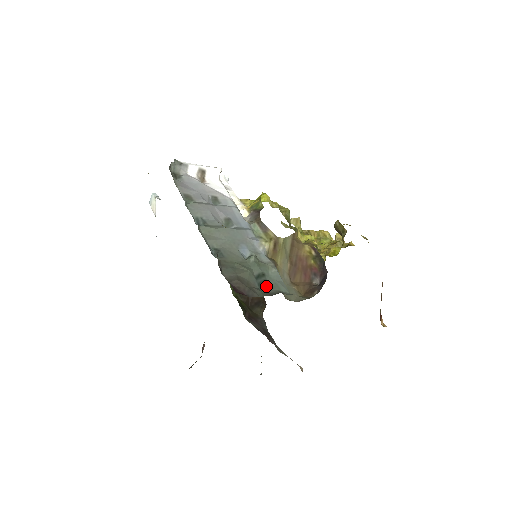
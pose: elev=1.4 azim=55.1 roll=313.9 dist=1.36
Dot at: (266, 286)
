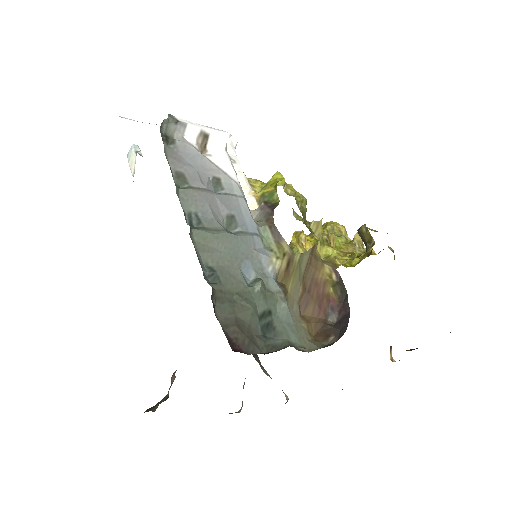
Dot at: (271, 331)
